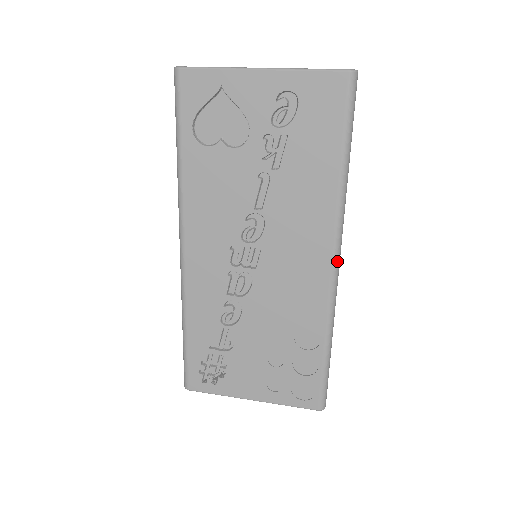
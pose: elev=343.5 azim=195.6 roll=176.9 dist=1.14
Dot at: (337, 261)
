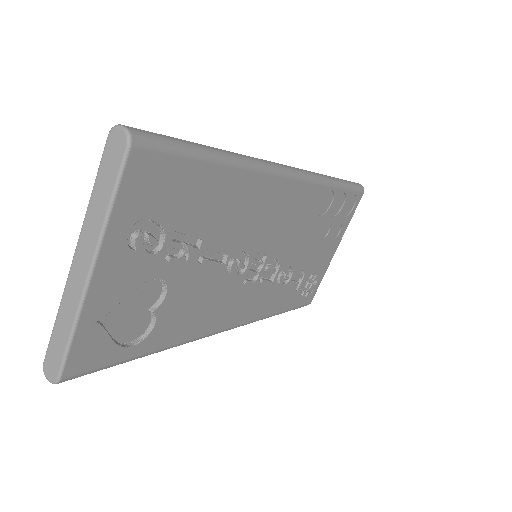
Dot at: (291, 172)
